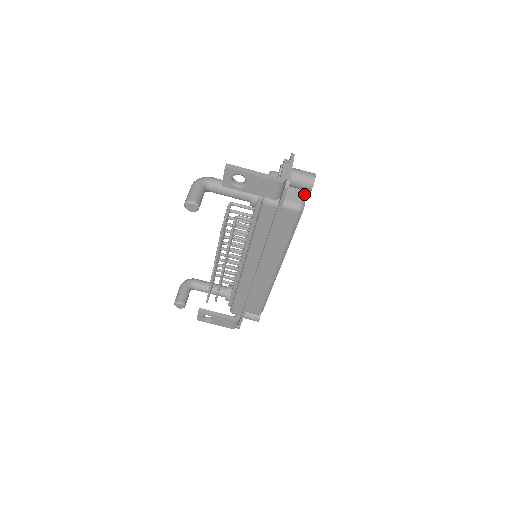
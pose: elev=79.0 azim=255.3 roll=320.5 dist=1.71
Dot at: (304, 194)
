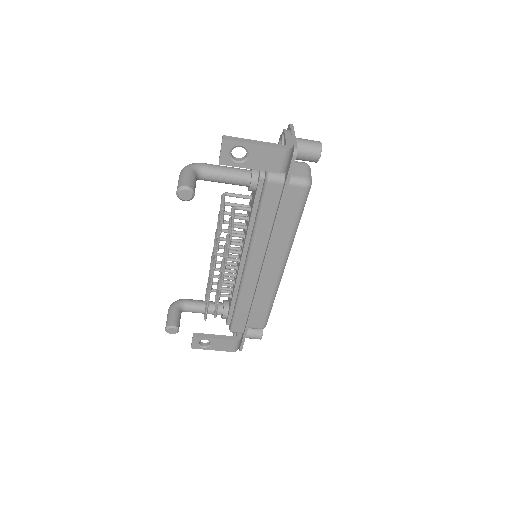
Dot at: (308, 169)
